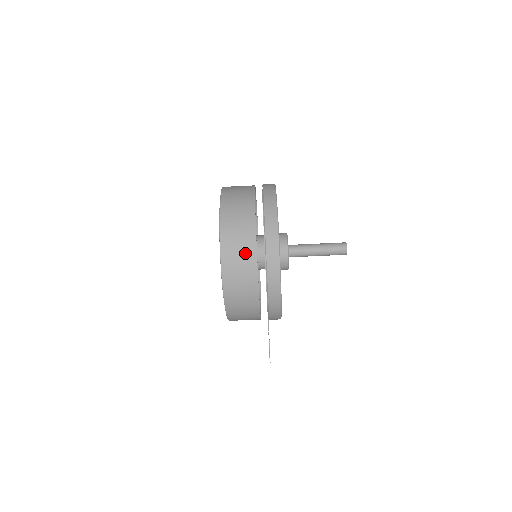
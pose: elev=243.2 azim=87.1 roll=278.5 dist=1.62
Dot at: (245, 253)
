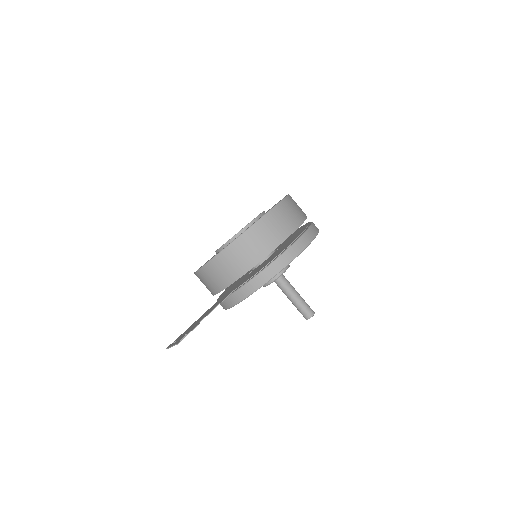
Dot at: (300, 211)
